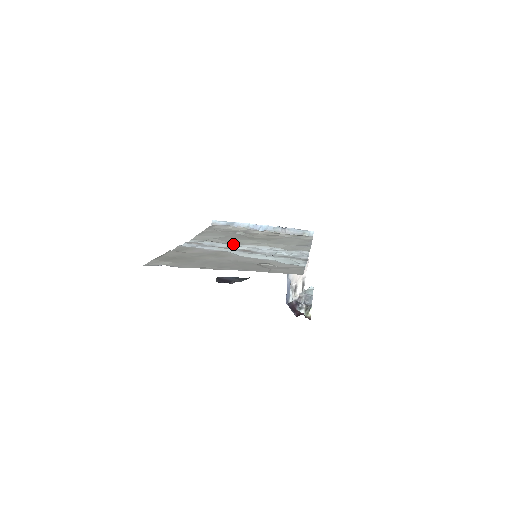
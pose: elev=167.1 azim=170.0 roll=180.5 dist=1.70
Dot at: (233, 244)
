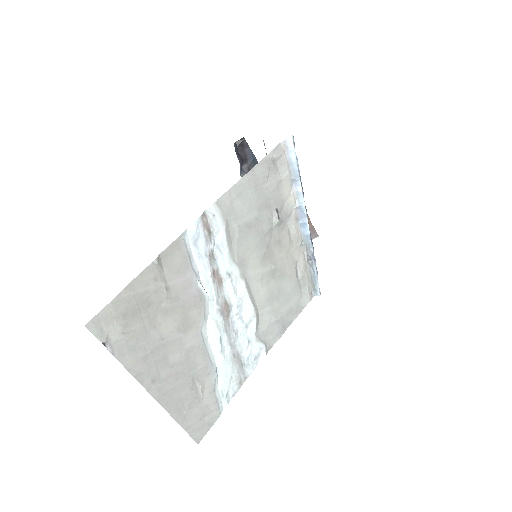
Dot at: (236, 267)
